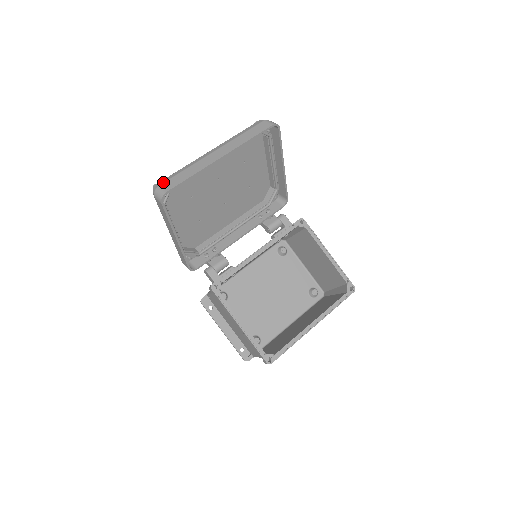
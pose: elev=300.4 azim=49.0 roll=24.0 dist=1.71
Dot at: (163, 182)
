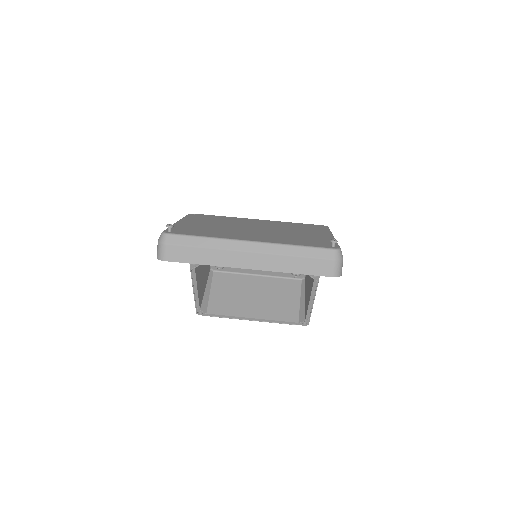
Dot at: (172, 243)
